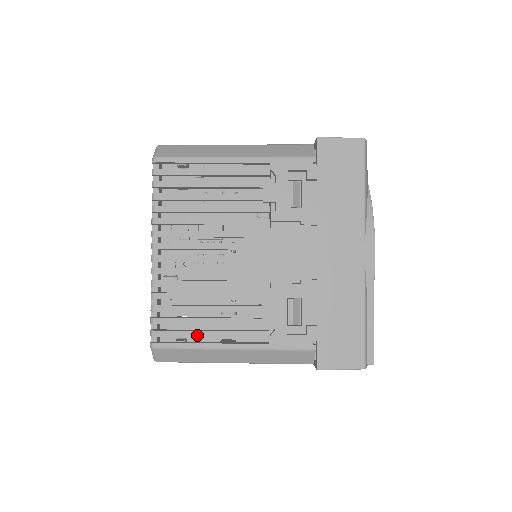
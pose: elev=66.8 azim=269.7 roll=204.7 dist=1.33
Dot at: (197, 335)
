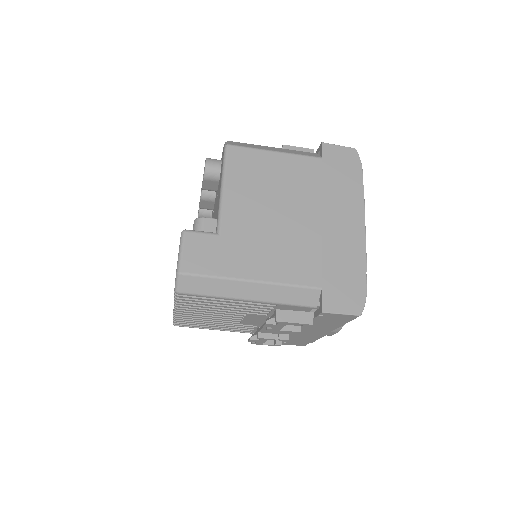
Dot at: (205, 327)
